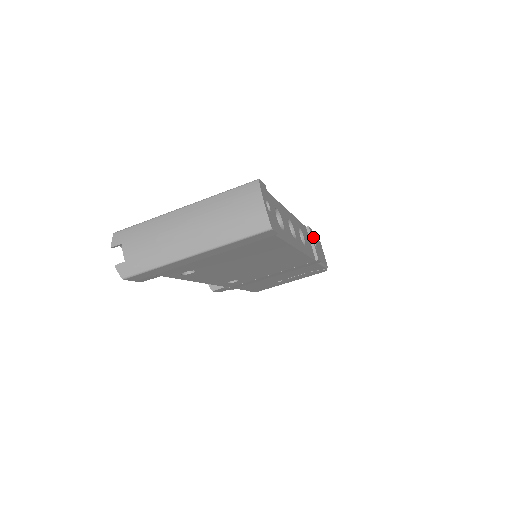
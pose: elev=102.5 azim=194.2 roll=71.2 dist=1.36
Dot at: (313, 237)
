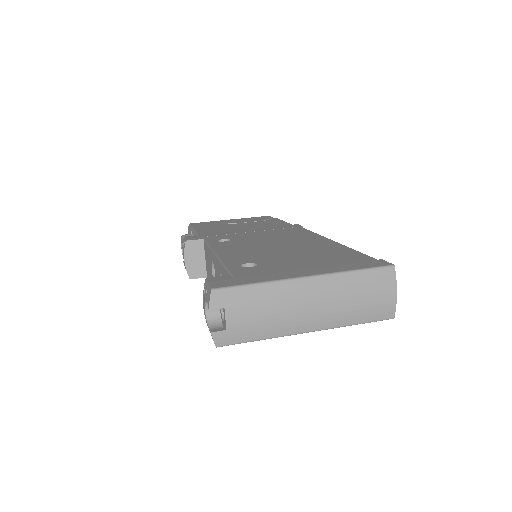
Dot at: occluded
